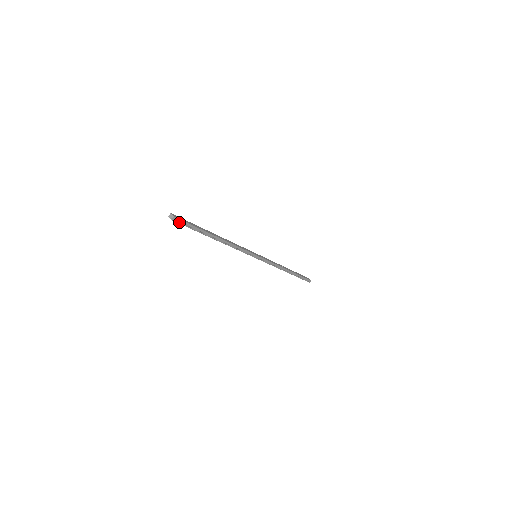
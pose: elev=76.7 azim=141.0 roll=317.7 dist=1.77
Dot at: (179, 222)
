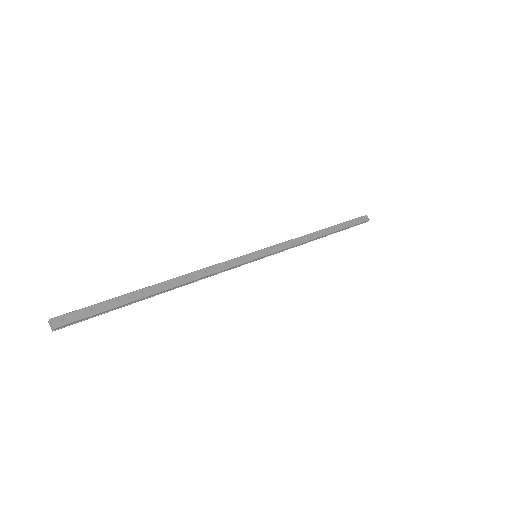
Dot at: (72, 323)
